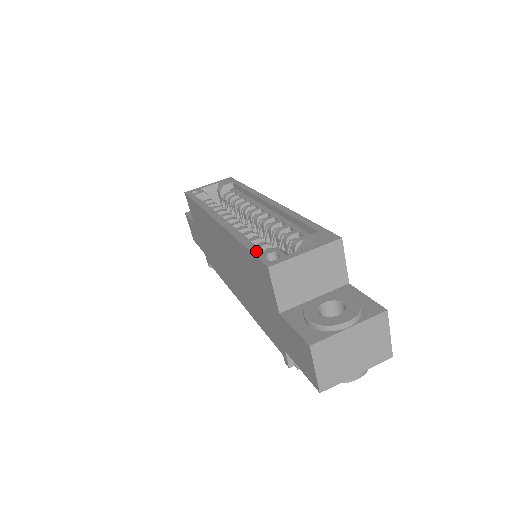
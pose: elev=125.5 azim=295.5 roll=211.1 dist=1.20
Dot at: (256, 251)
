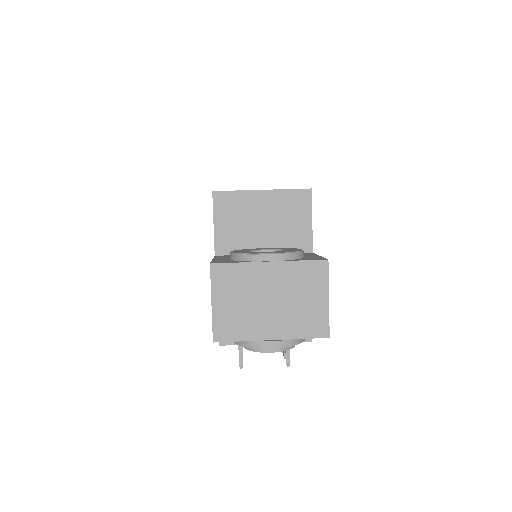
Dot at: occluded
